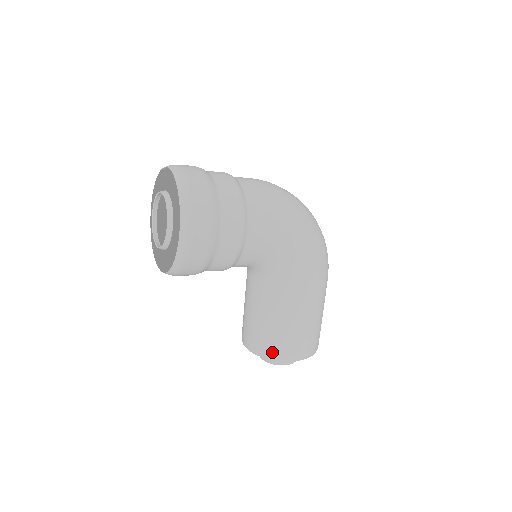
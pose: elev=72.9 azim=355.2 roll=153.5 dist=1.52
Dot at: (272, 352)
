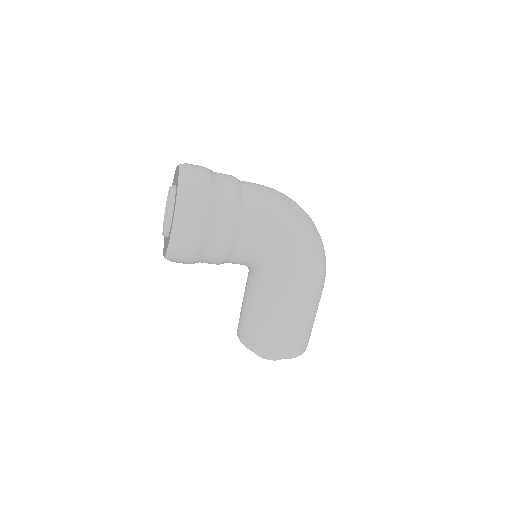
Dot at: (256, 346)
